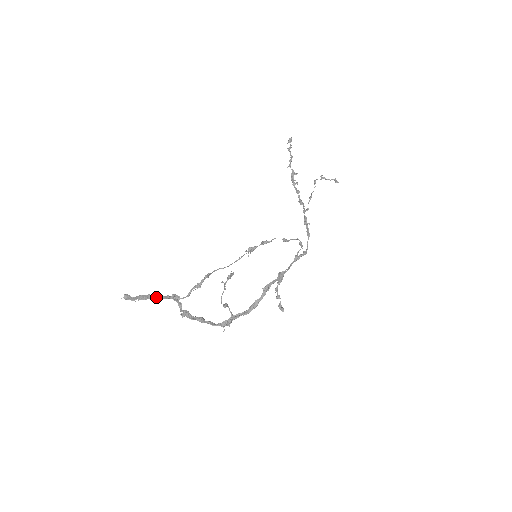
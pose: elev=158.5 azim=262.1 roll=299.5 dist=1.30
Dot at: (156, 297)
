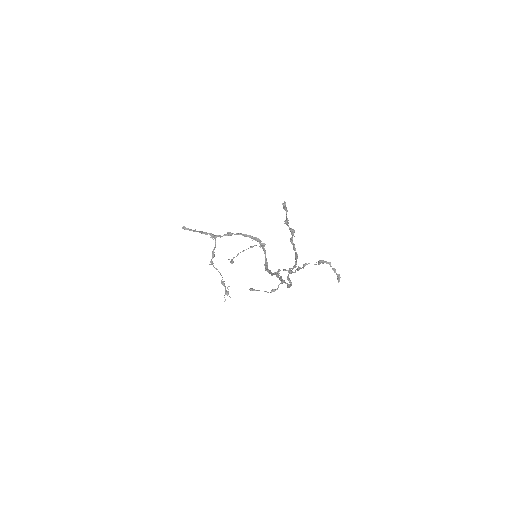
Dot at: (201, 233)
